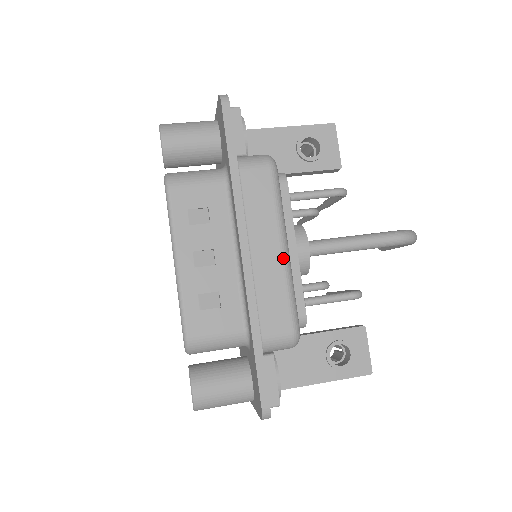
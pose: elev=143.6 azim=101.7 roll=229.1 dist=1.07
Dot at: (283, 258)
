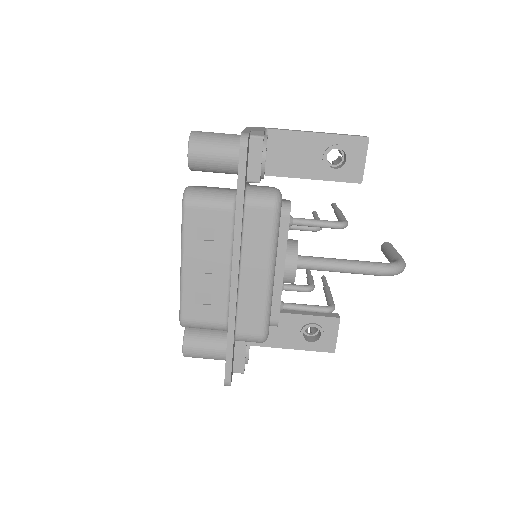
Dot at: (266, 283)
